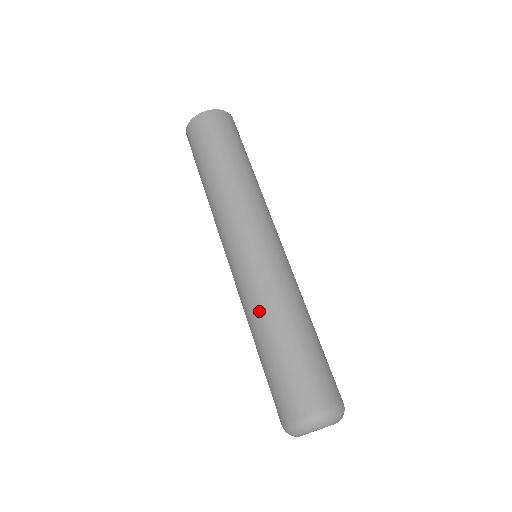
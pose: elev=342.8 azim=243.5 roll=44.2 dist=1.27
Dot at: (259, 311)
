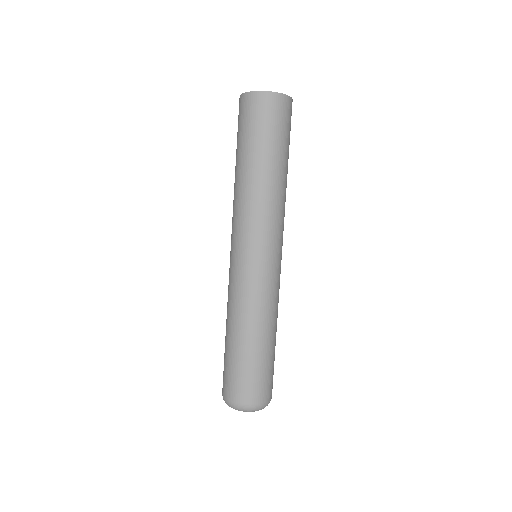
Dot at: (227, 310)
